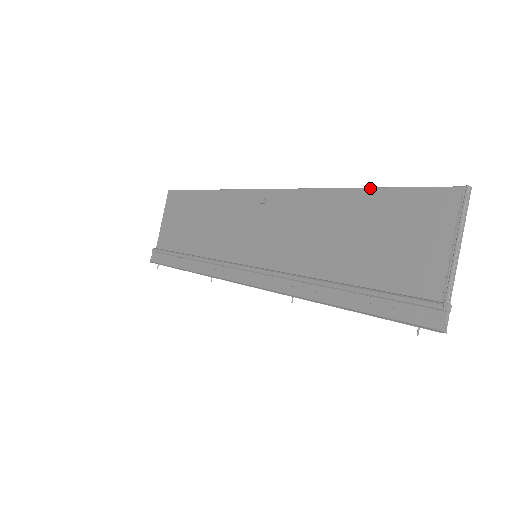
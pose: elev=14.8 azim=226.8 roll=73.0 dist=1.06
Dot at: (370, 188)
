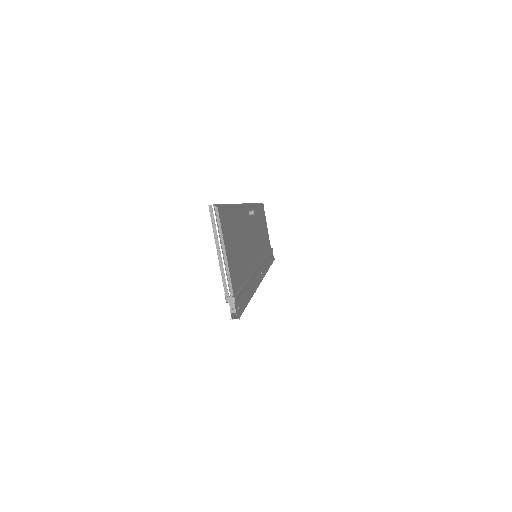
Dot at: occluded
